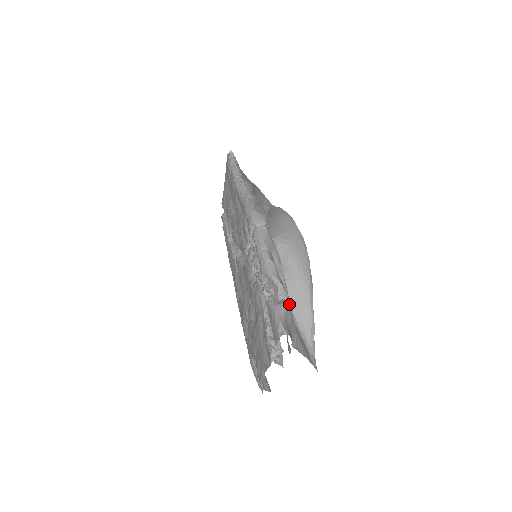
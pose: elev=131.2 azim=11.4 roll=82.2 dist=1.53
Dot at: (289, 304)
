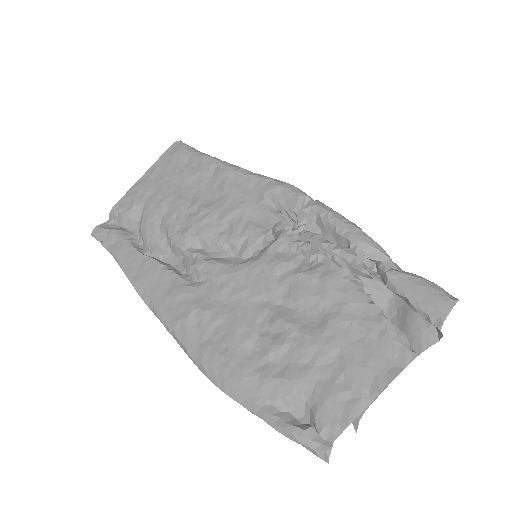
Dot at: occluded
